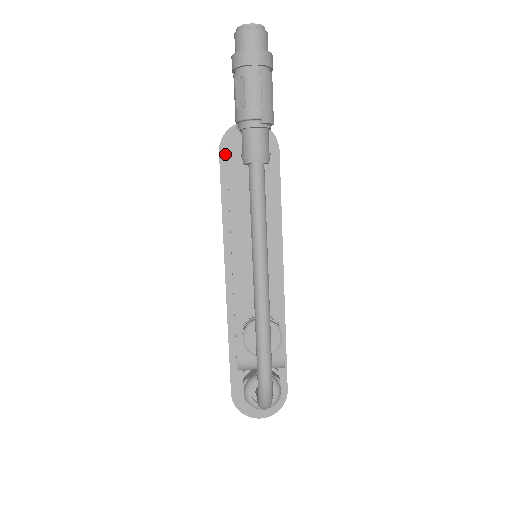
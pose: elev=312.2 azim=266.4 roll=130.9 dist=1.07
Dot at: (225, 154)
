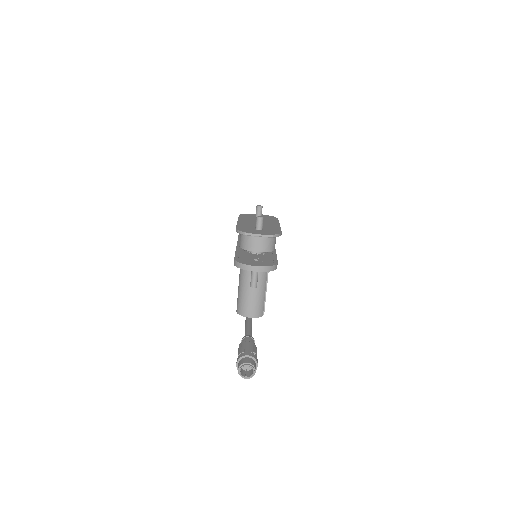
Dot at: occluded
